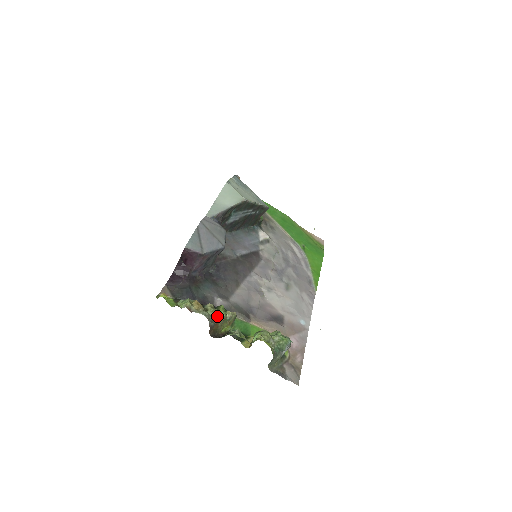
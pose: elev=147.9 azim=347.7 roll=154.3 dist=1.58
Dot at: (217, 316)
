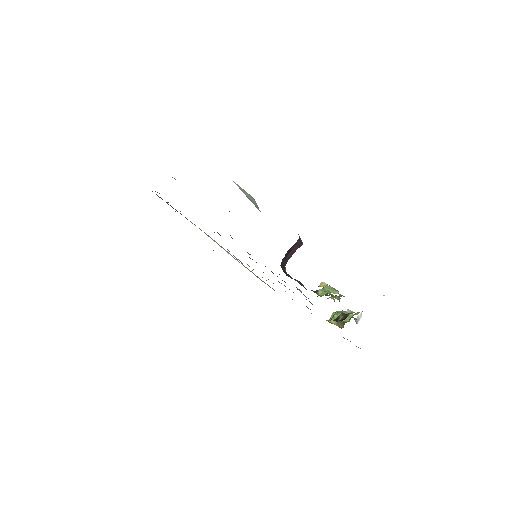
Dot at: (339, 300)
